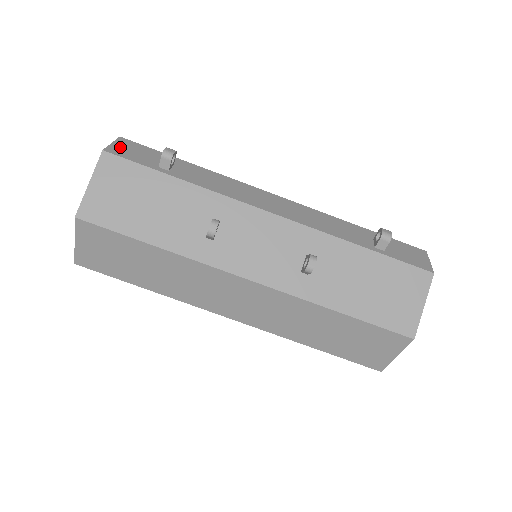
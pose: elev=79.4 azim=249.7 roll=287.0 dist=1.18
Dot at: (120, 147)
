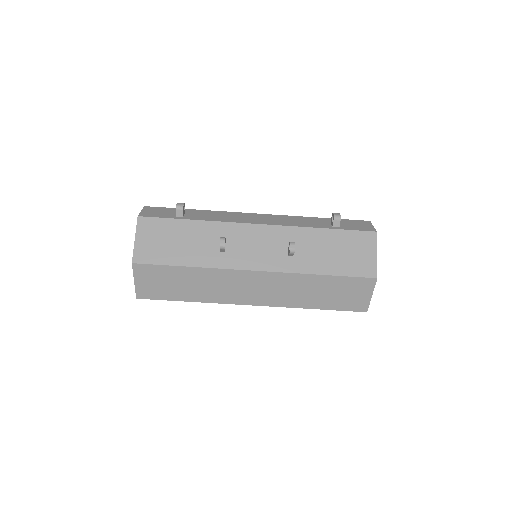
Dot at: (147, 212)
